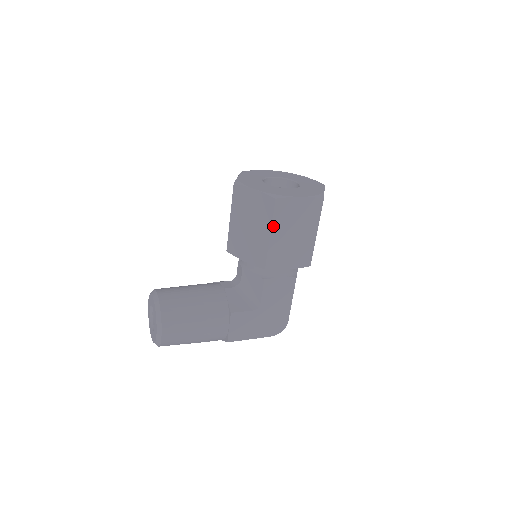
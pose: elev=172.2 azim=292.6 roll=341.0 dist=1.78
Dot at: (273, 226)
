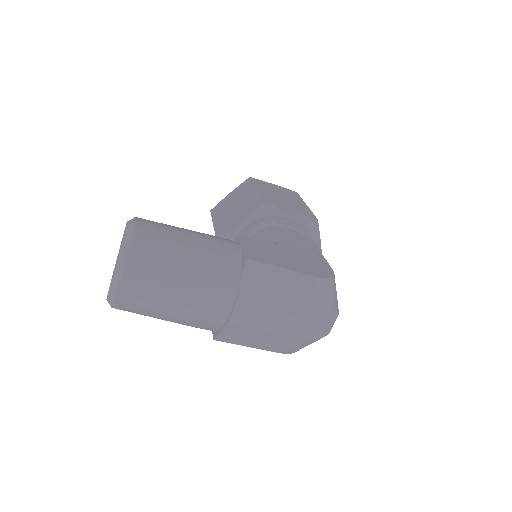
Dot at: (256, 186)
